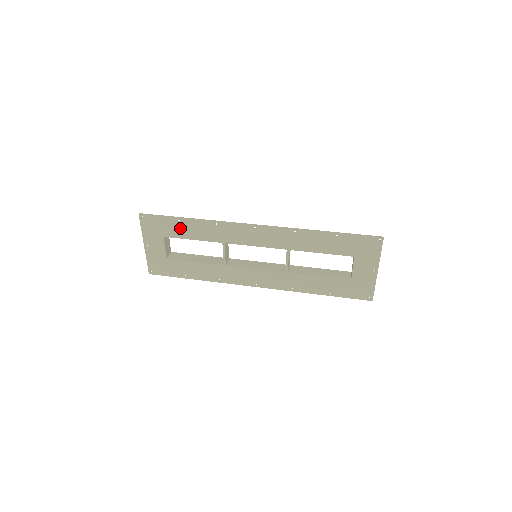
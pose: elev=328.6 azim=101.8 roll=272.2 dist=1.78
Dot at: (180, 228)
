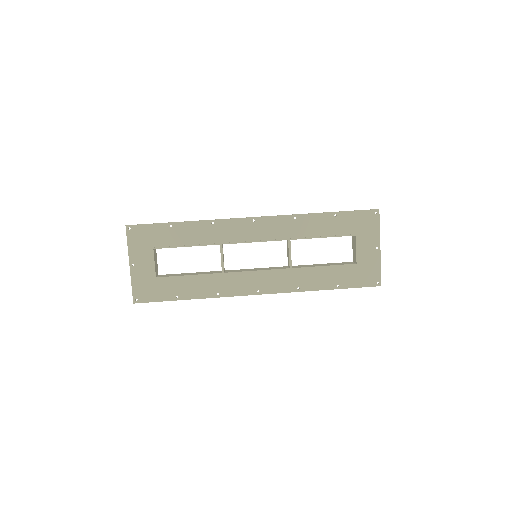
Dot at: (173, 235)
